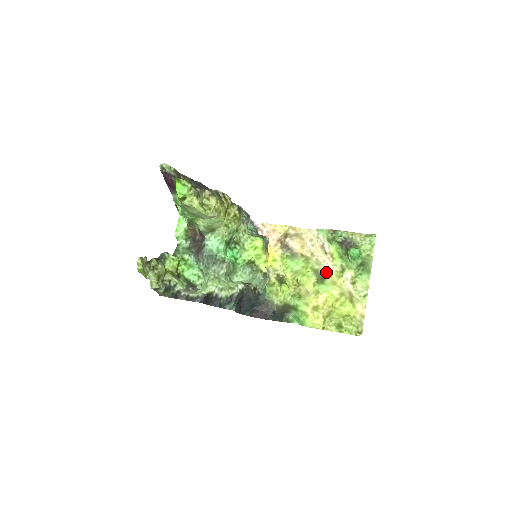
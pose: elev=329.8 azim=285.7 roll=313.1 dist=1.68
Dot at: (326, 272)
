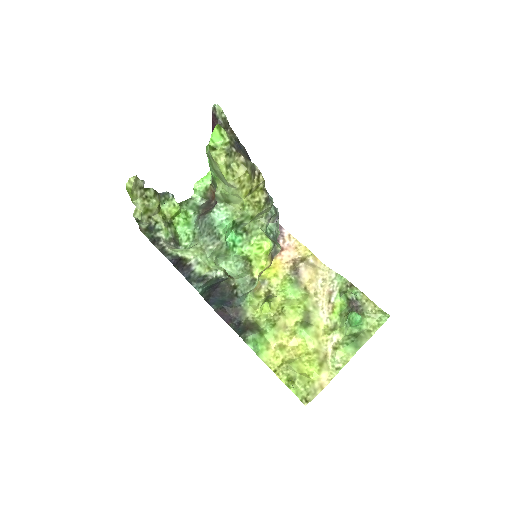
Dot at: (317, 320)
